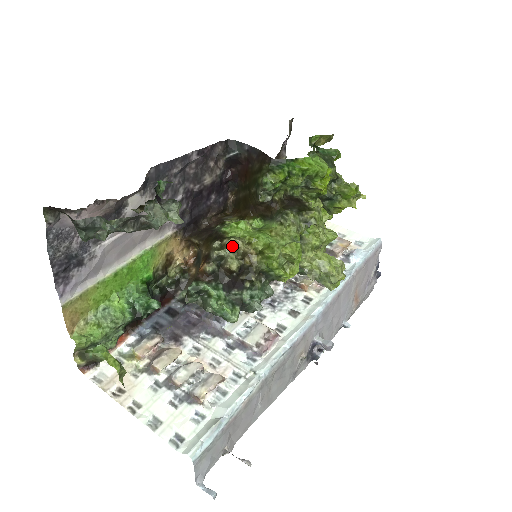
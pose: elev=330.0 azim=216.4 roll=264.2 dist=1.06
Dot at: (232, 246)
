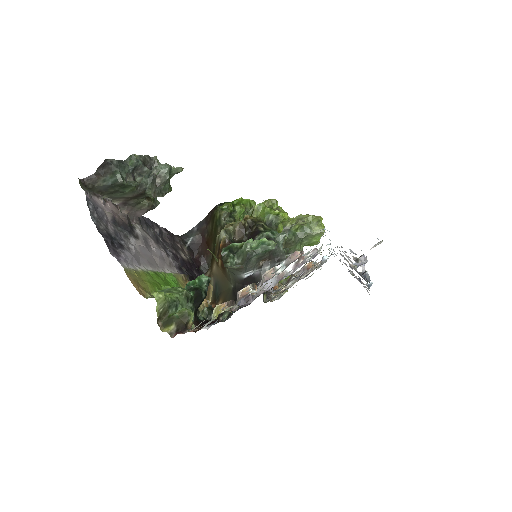
Dot at: (230, 224)
